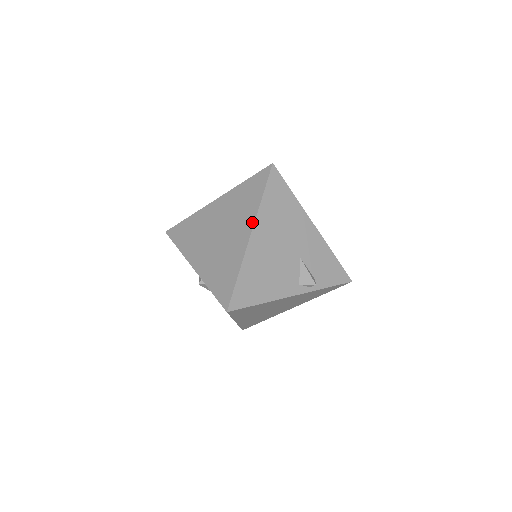
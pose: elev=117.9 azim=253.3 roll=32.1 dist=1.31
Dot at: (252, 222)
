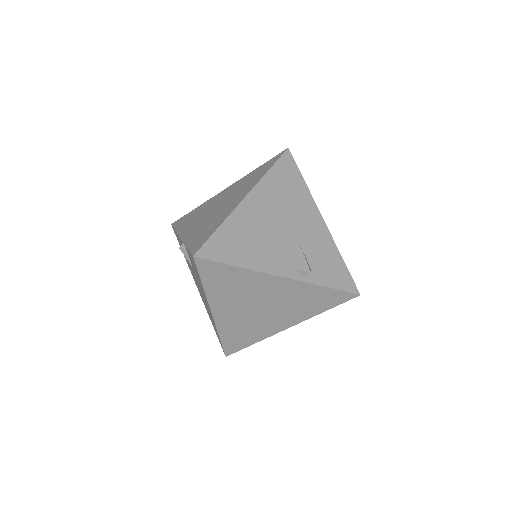
Dot at: (251, 188)
